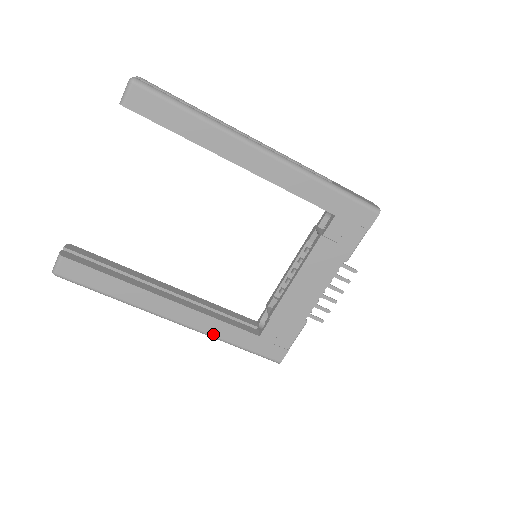
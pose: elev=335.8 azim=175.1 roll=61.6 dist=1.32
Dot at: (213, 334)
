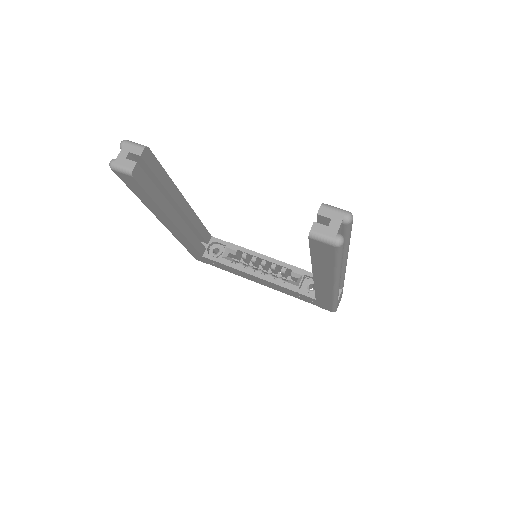
Dot at: (178, 239)
